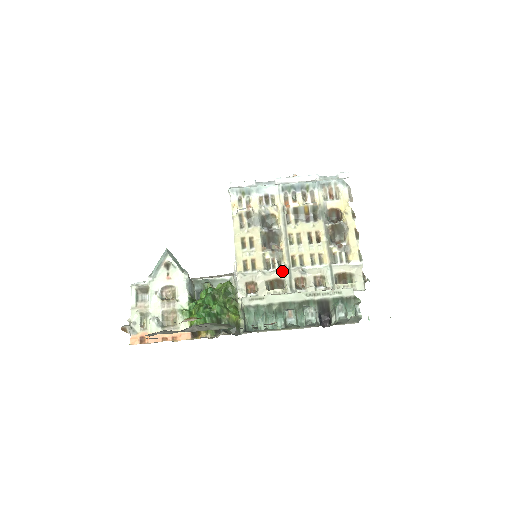
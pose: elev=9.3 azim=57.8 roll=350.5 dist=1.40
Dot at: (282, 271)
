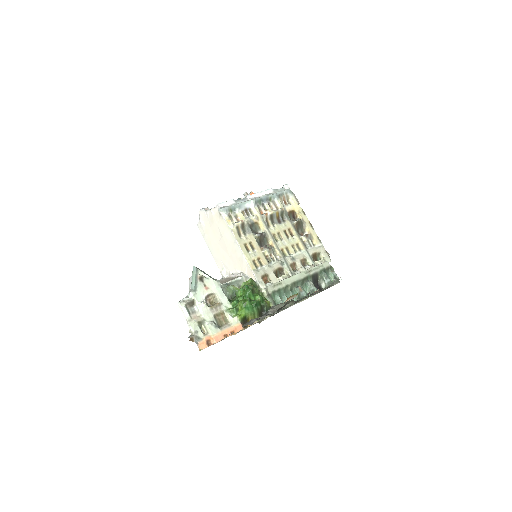
Dot at: (281, 261)
